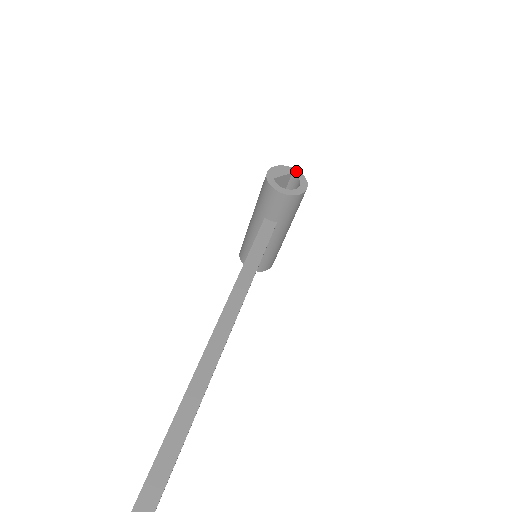
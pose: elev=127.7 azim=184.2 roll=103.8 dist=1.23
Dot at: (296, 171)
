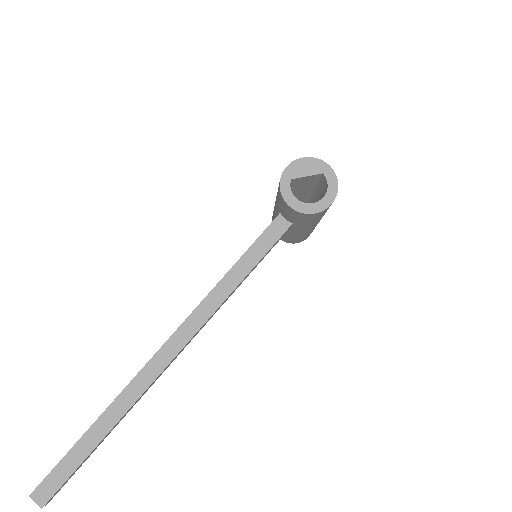
Dot at: (330, 171)
